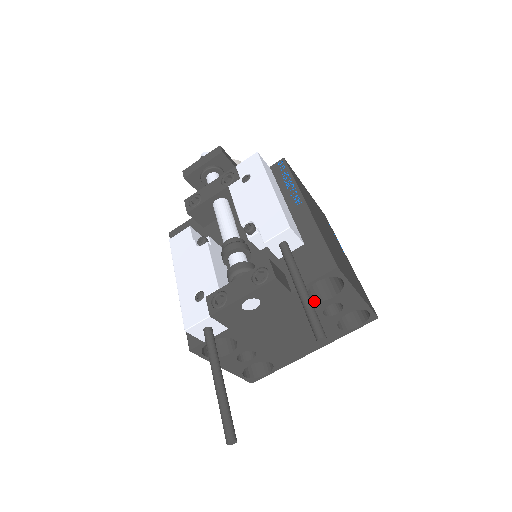
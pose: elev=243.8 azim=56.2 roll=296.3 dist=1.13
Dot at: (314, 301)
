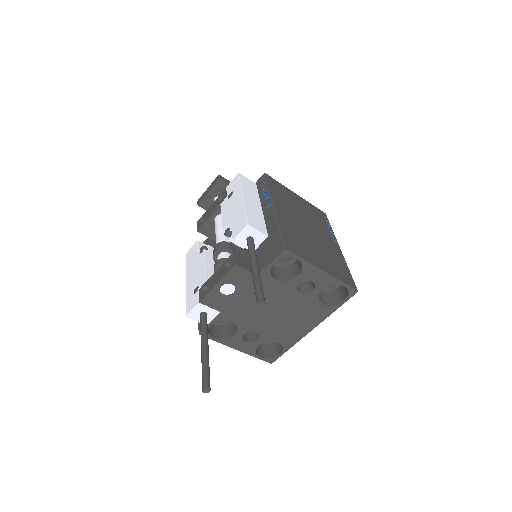
Dot at: (282, 281)
